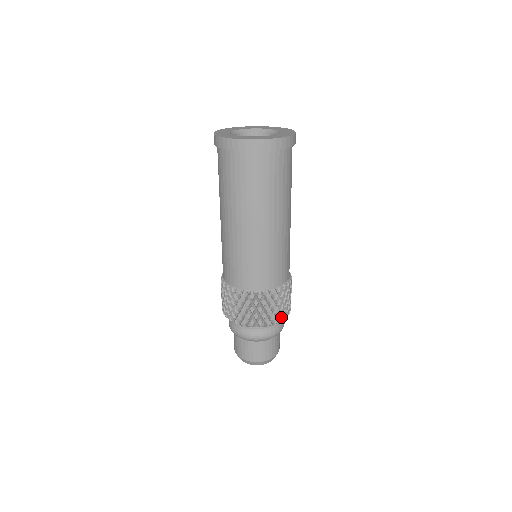
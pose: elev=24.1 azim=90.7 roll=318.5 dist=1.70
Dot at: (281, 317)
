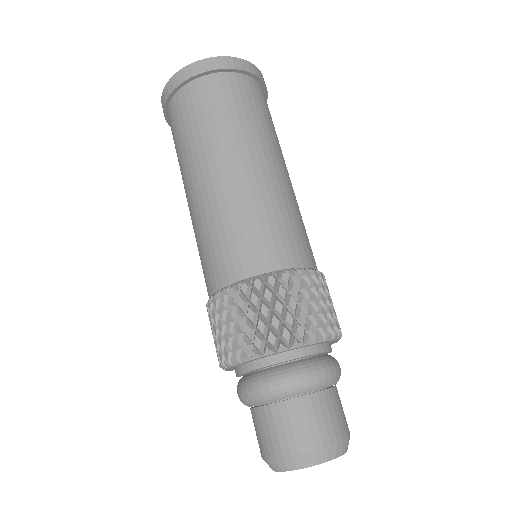
Dot at: (314, 329)
